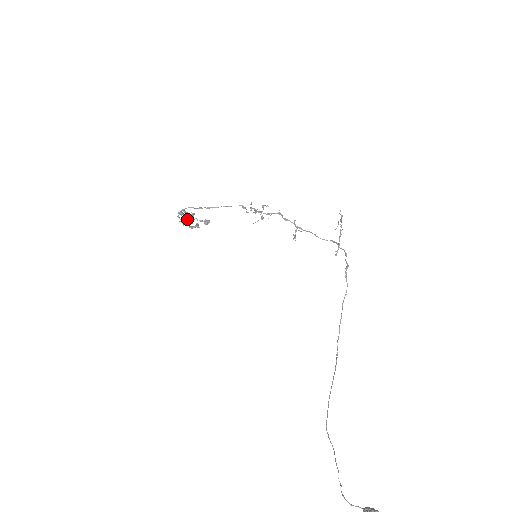
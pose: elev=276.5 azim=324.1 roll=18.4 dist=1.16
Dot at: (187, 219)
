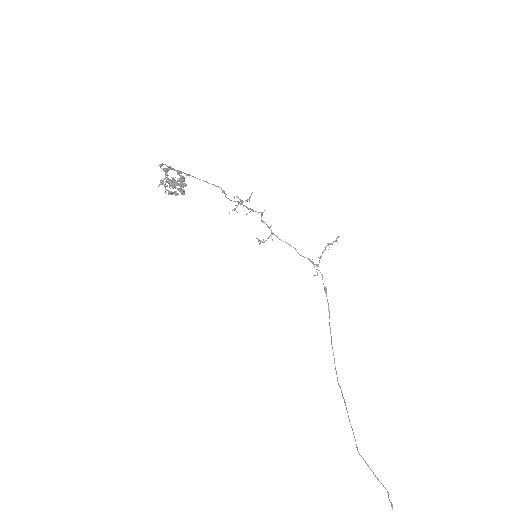
Dot at: (185, 183)
